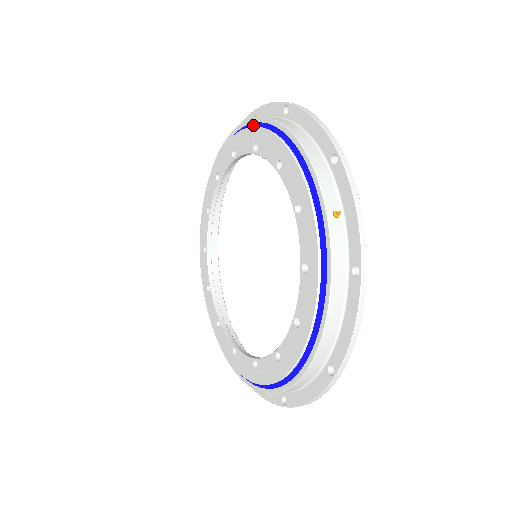
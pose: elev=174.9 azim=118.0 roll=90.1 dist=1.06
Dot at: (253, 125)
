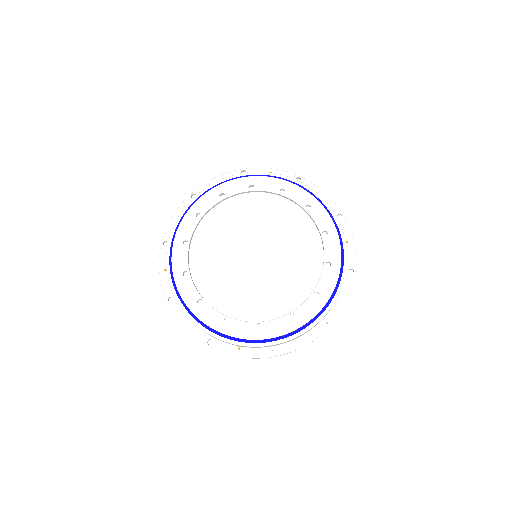
Dot at: (278, 178)
